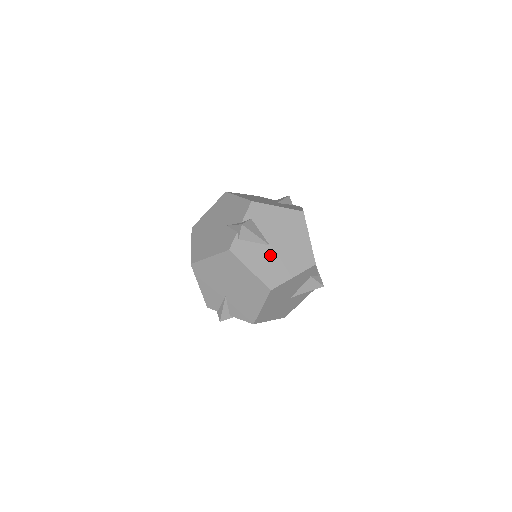
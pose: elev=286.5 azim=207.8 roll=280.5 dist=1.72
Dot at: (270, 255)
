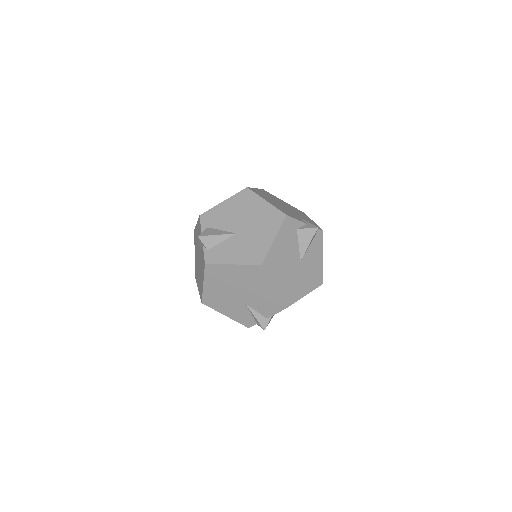
Dot at: (241, 240)
